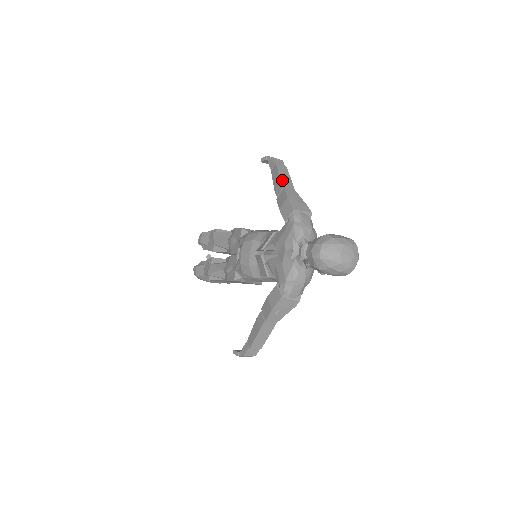
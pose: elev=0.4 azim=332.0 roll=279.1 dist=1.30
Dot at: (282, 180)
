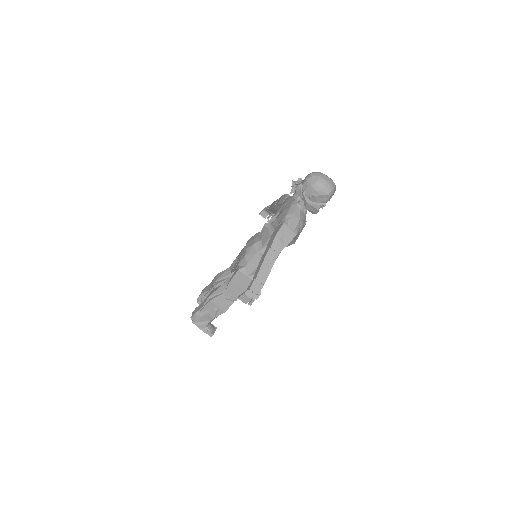
Dot at: occluded
